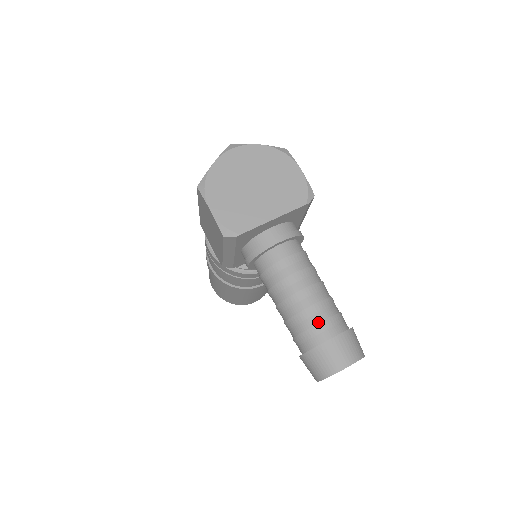
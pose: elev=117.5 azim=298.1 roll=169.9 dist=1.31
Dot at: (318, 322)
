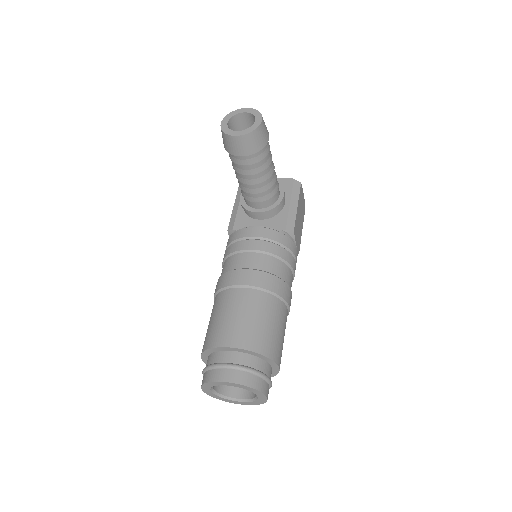
Dot at: occluded
